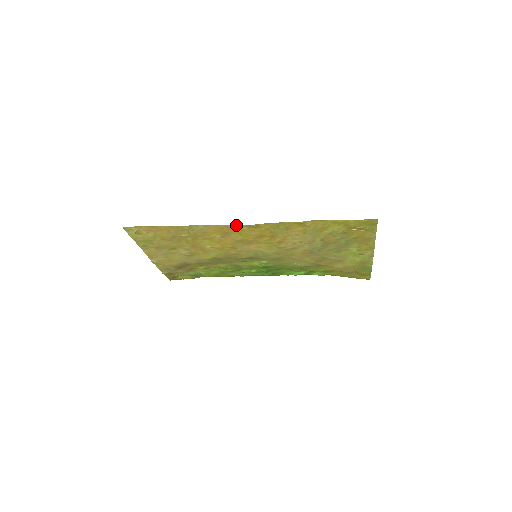
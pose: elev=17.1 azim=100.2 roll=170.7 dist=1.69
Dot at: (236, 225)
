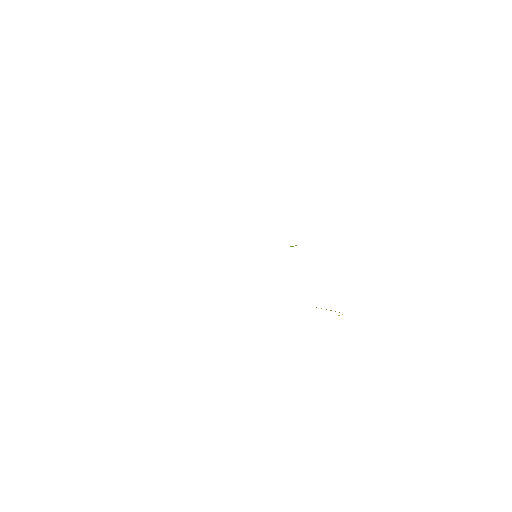
Dot at: occluded
